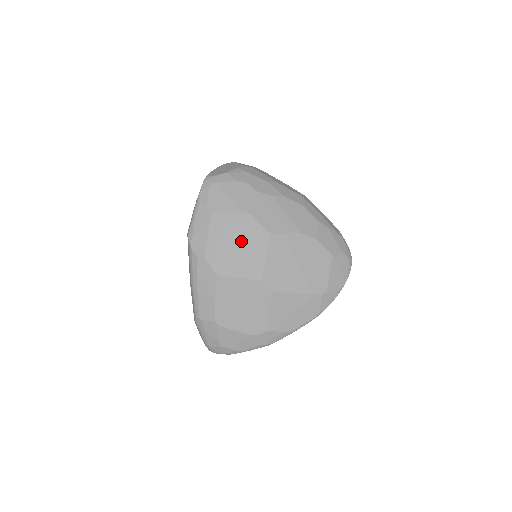
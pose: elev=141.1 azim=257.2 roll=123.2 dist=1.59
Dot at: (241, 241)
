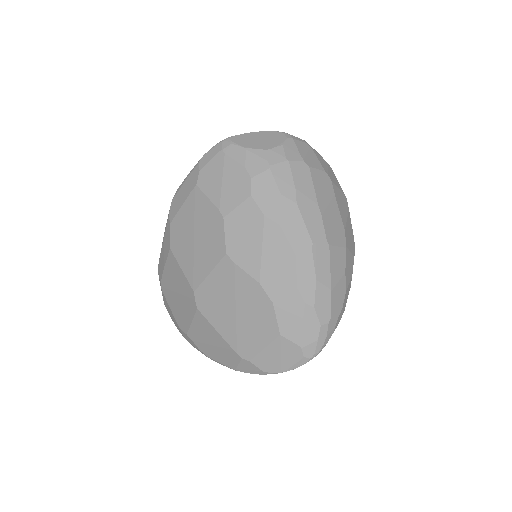
Dot at: (201, 237)
